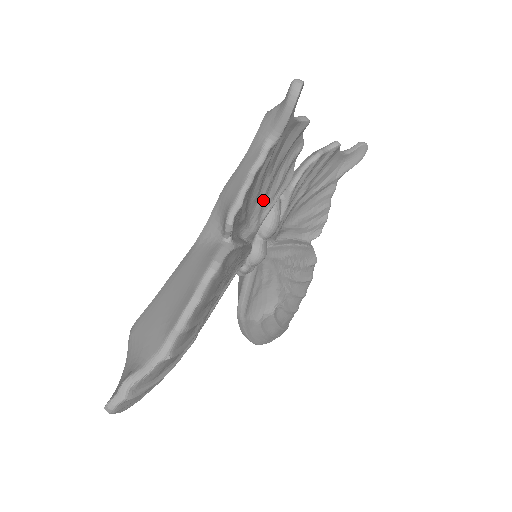
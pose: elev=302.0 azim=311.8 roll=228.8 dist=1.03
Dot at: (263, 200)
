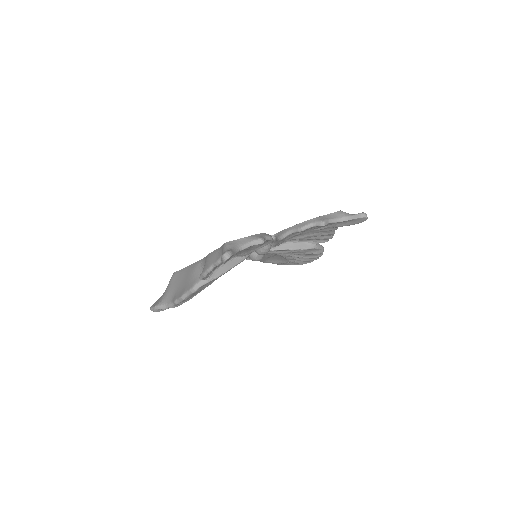
Dot at: (247, 250)
